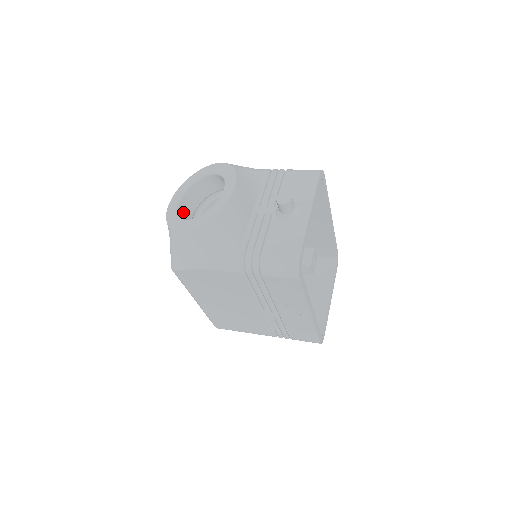
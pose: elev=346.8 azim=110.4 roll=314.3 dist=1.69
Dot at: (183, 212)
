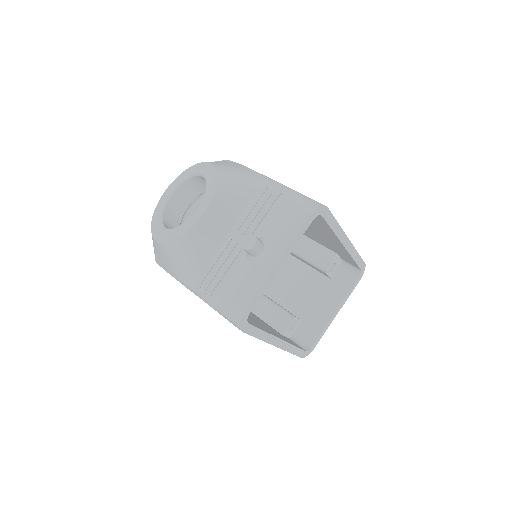
Dot at: (173, 206)
